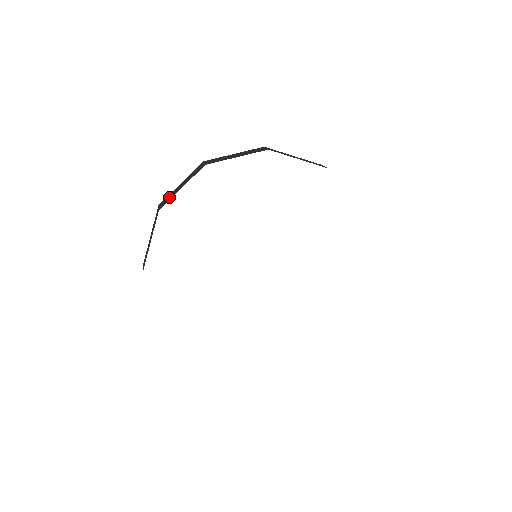
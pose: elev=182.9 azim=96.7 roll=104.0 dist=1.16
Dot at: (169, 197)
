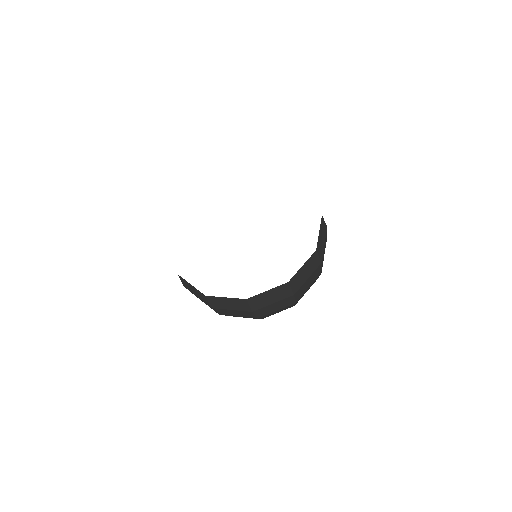
Dot at: occluded
